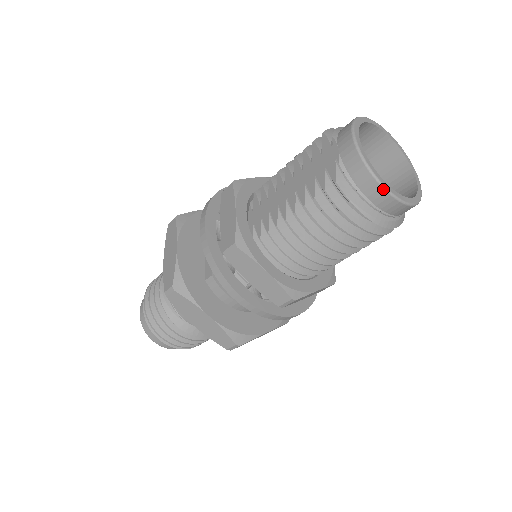
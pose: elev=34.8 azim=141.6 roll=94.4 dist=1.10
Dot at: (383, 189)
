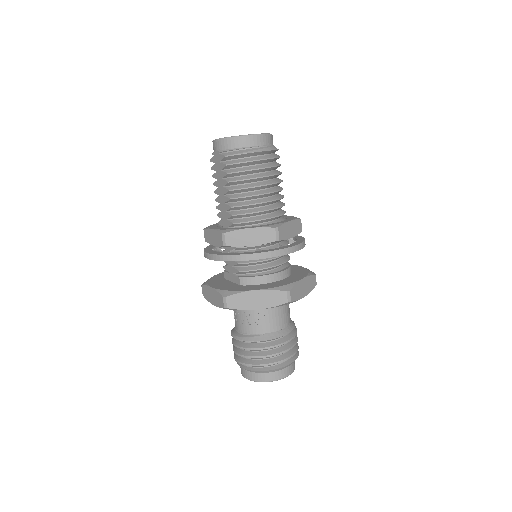
Dot at: (243, 137)
